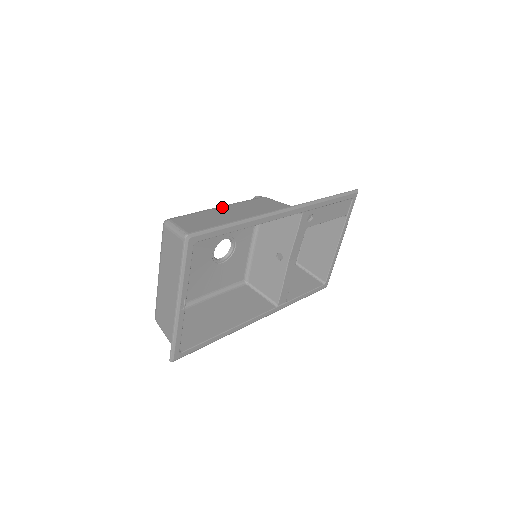
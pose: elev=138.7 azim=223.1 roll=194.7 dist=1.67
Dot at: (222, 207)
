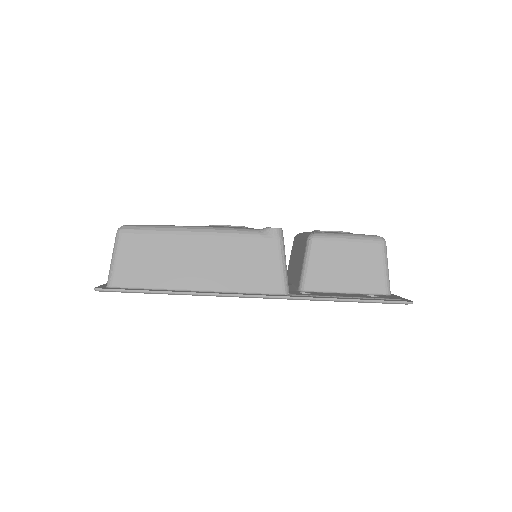
Dot at: (200, 236)
